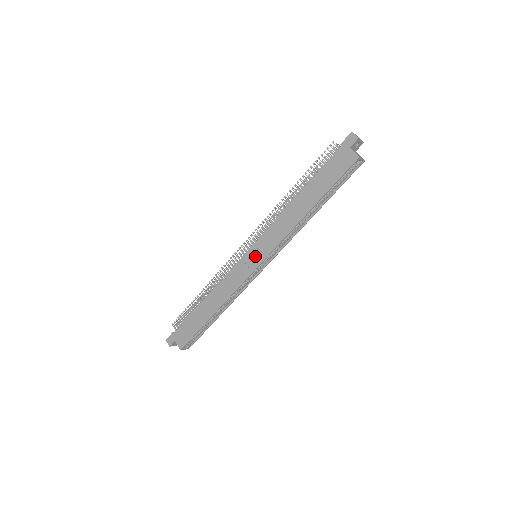
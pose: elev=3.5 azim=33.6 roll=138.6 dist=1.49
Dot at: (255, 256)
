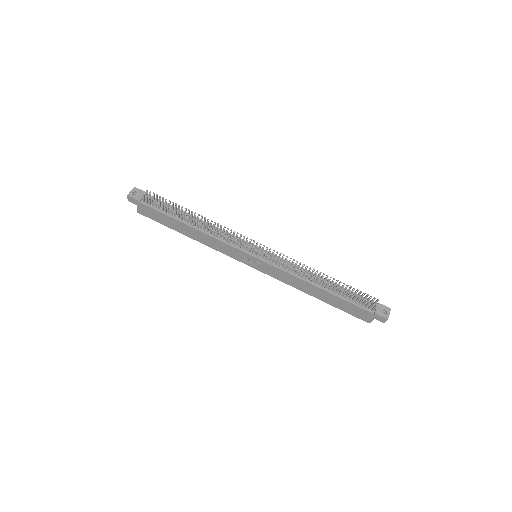
Dot at: (255, 263)
